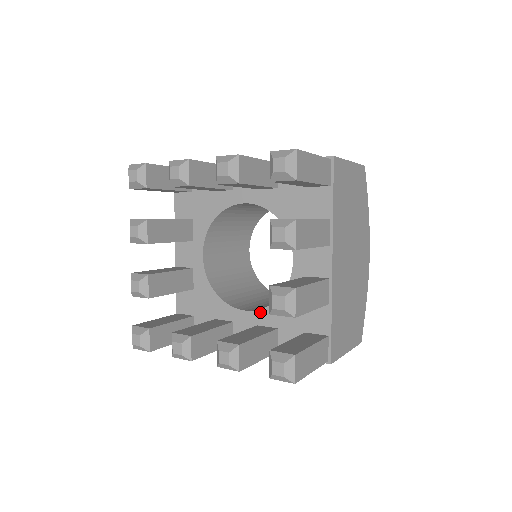
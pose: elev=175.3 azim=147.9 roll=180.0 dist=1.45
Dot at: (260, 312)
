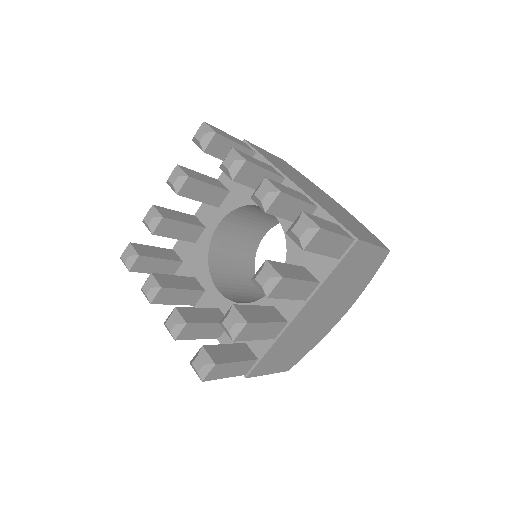
Dot at: (227, 301)
